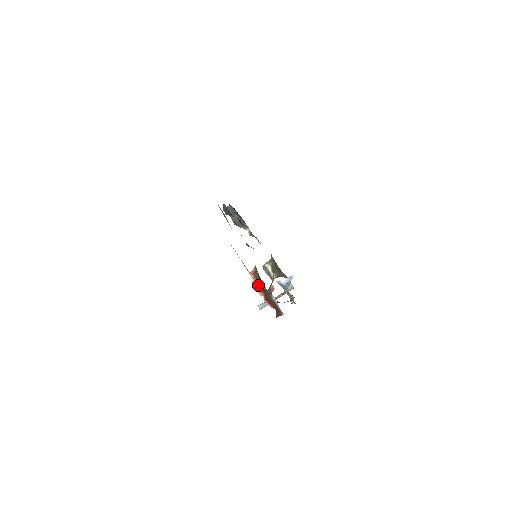
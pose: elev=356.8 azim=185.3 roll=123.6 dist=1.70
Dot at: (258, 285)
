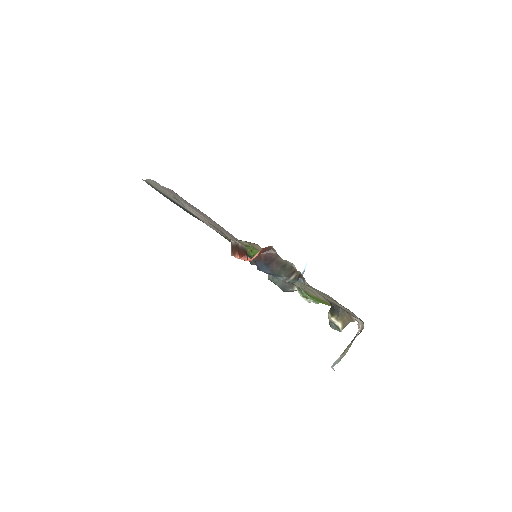
Dot at: (232, 249)
